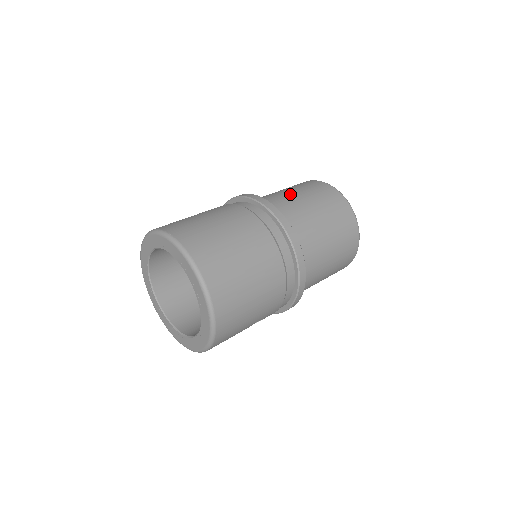
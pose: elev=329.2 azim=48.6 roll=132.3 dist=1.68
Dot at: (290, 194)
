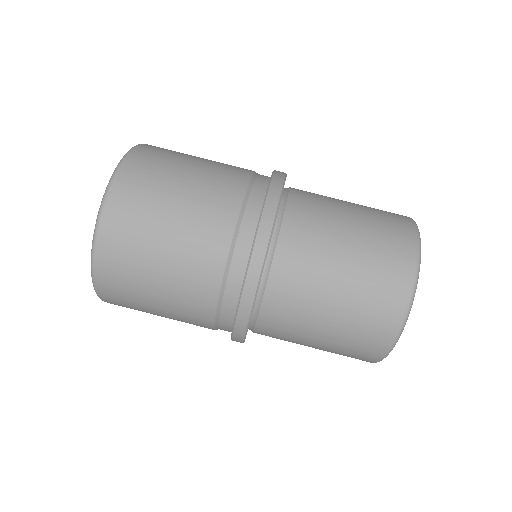
Dot at: (327, 283)
